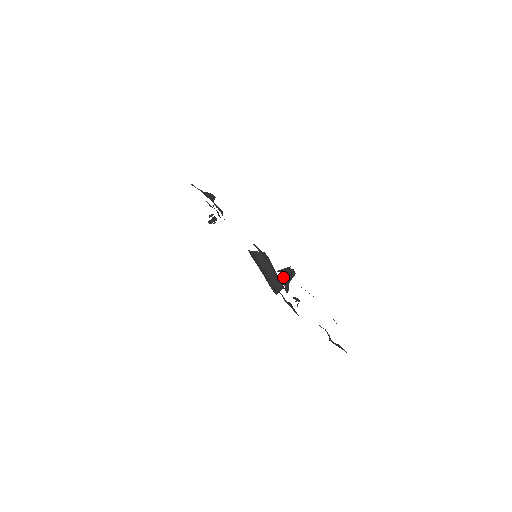
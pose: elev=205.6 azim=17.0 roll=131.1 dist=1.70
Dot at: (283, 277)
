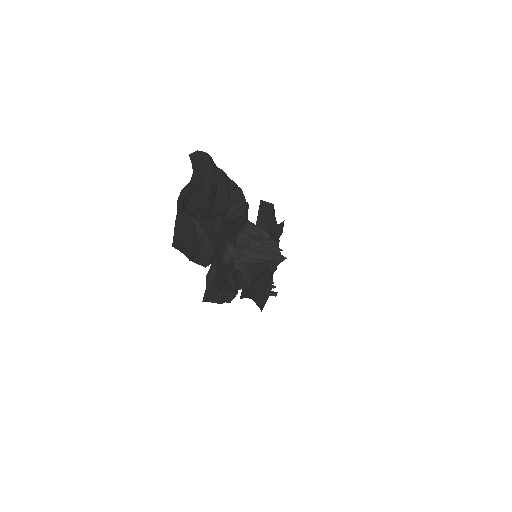
Dot at: (246, 226)
